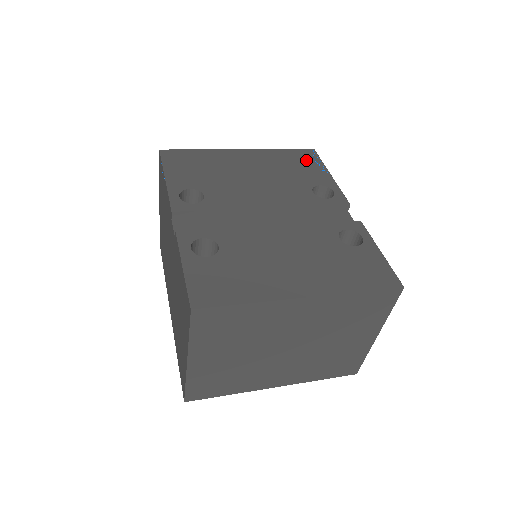
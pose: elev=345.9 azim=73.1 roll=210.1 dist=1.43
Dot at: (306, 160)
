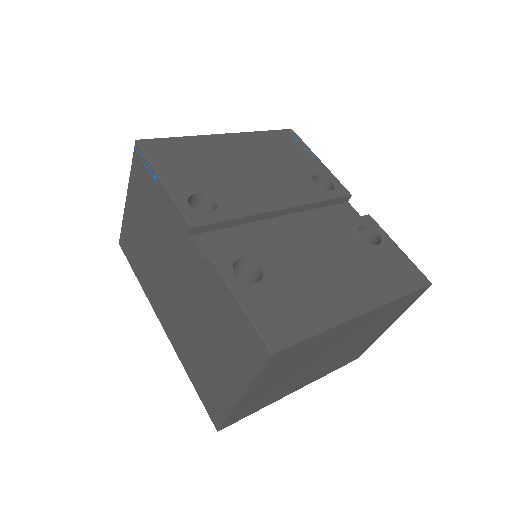
Dot at: (291, 144)
